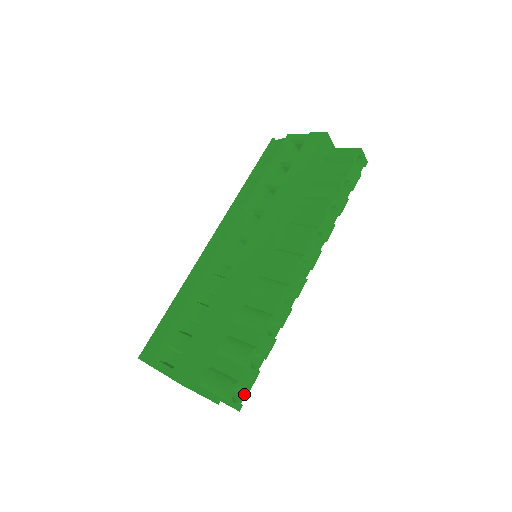
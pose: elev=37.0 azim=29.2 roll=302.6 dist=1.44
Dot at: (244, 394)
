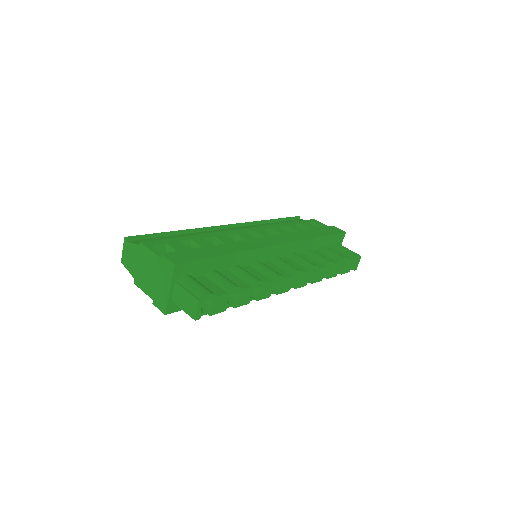
Dot at: (208, 312)
